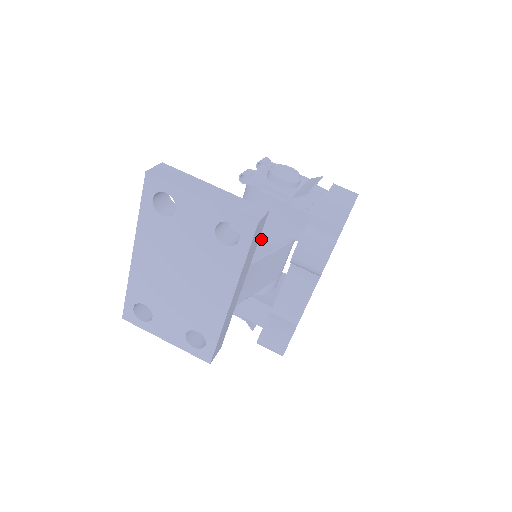
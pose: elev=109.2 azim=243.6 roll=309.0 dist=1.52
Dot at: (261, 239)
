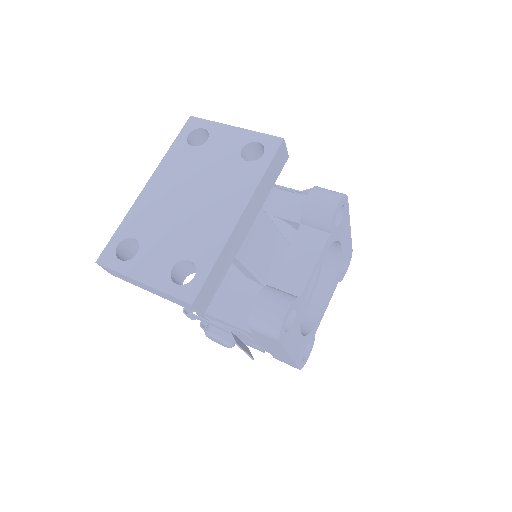
Dot at: occluded
